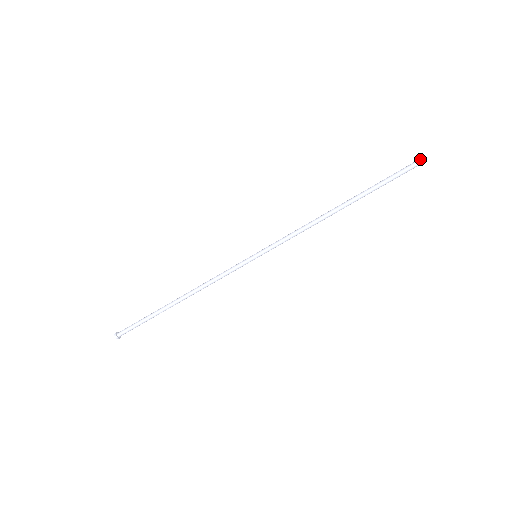
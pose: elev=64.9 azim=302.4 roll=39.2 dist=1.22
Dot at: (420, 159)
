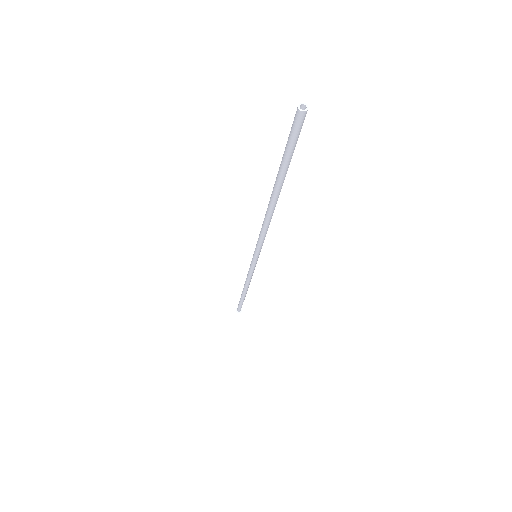
Dot at: (298, 120)
